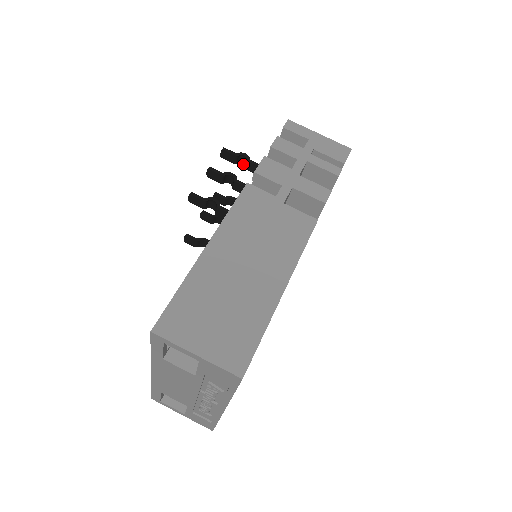
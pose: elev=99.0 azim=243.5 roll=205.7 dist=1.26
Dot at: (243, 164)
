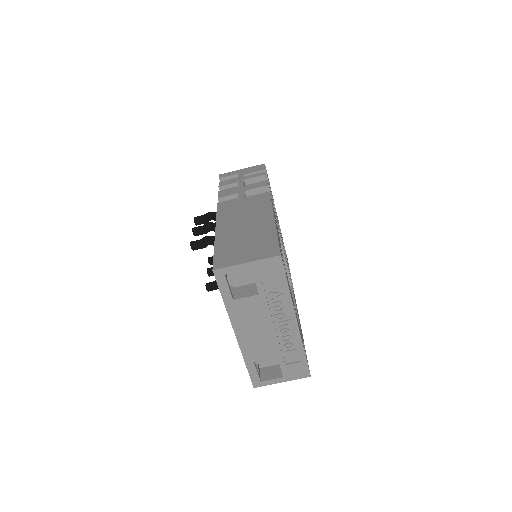
Dot at: occluded
